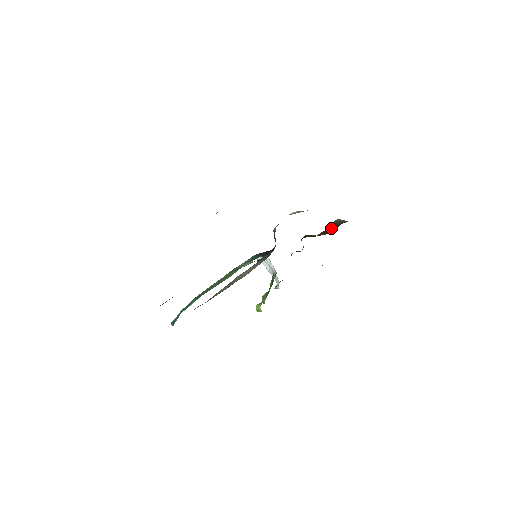
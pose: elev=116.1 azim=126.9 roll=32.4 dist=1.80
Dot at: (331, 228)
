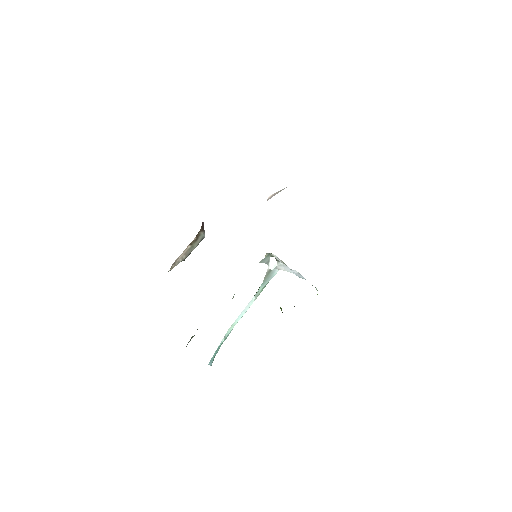
Dot at: occluded
